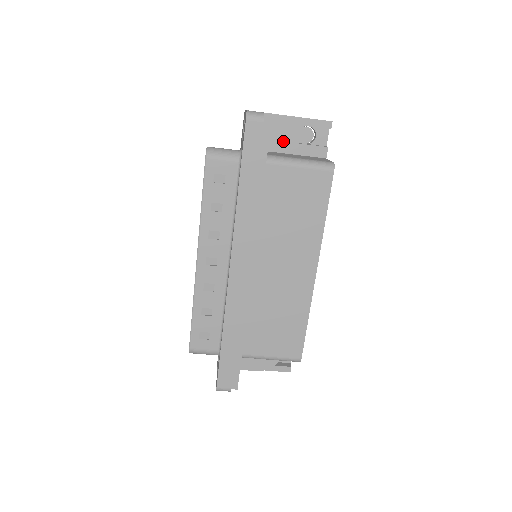
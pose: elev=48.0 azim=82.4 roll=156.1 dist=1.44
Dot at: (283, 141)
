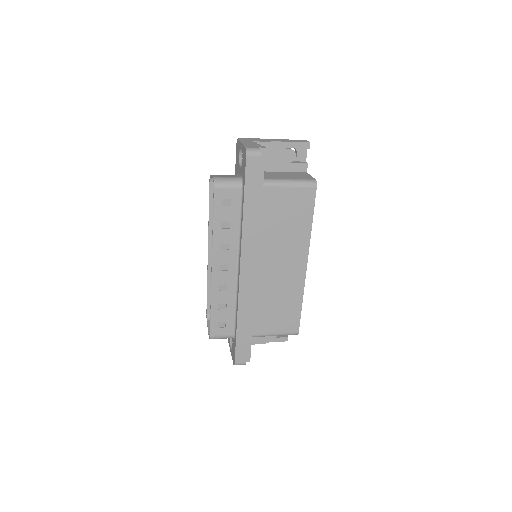
Dot at: (272, 162)
